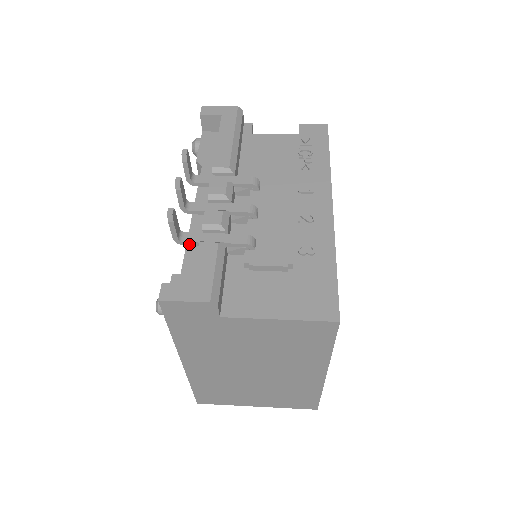
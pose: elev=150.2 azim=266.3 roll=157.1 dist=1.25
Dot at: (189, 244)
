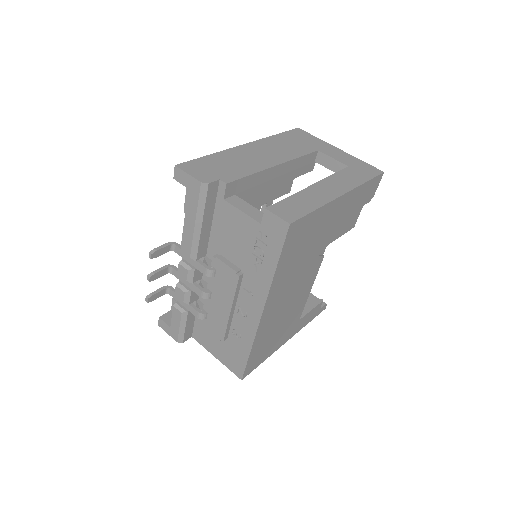
Dot at: (173, 295)
